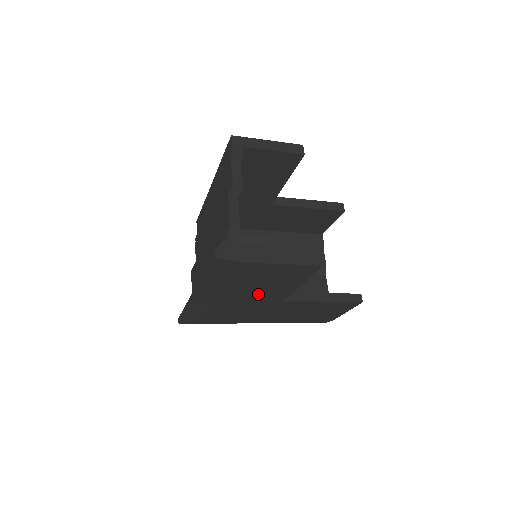
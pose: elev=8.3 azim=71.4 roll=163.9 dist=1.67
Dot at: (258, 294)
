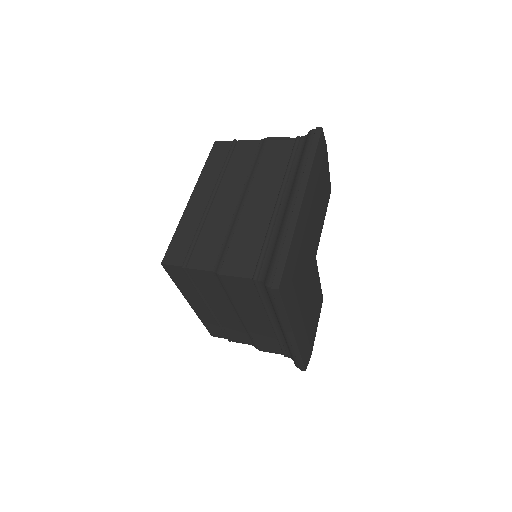
Dot at: (316, 224)
